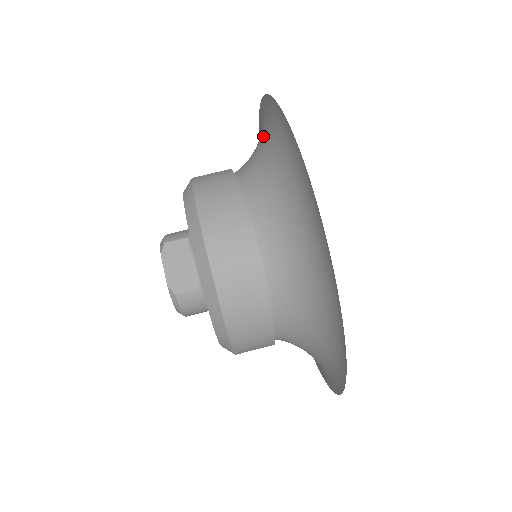
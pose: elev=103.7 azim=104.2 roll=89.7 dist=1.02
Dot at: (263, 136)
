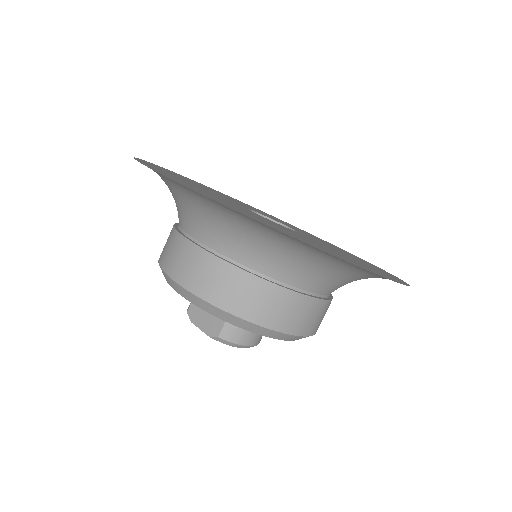
Dot at: occluded
